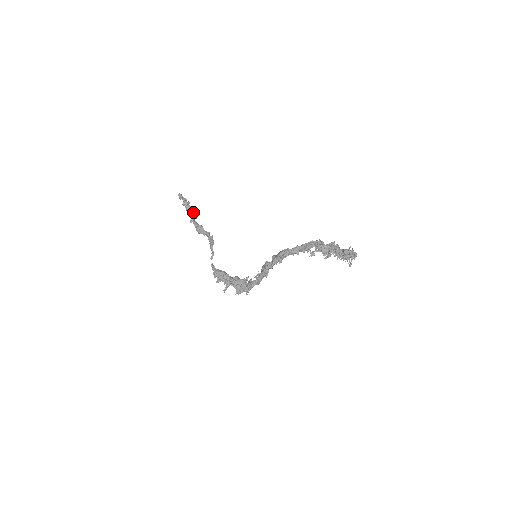
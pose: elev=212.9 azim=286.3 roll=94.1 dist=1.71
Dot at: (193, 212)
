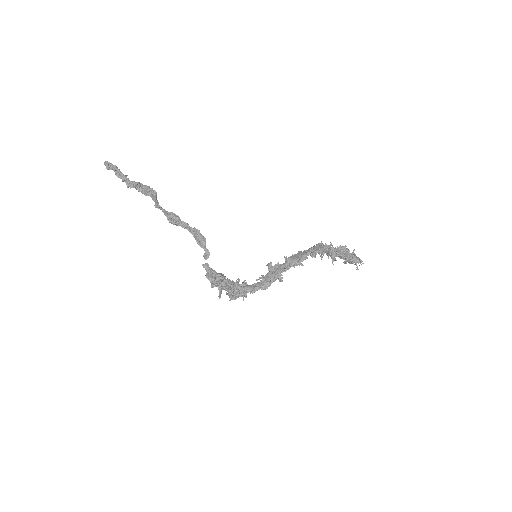
Dot at: (142, 192)
